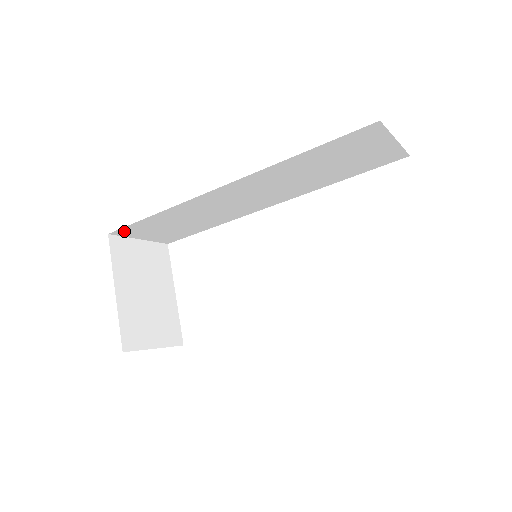
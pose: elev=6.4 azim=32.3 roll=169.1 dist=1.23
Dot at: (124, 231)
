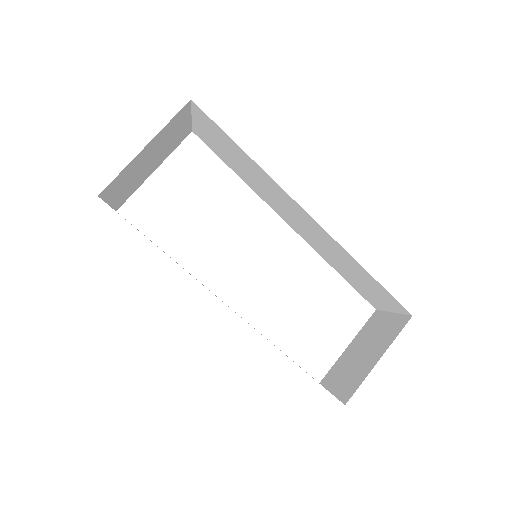
Dot at: (202, 113)
